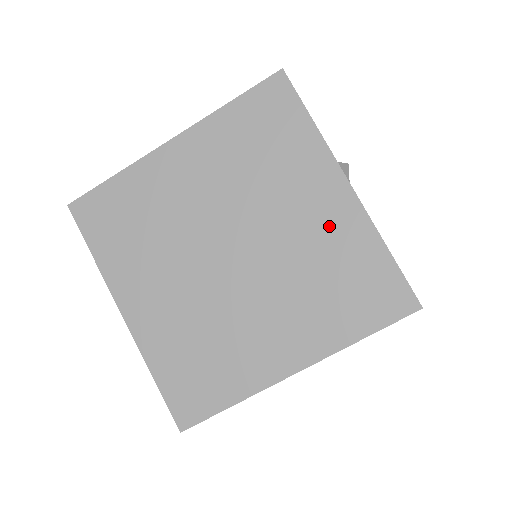
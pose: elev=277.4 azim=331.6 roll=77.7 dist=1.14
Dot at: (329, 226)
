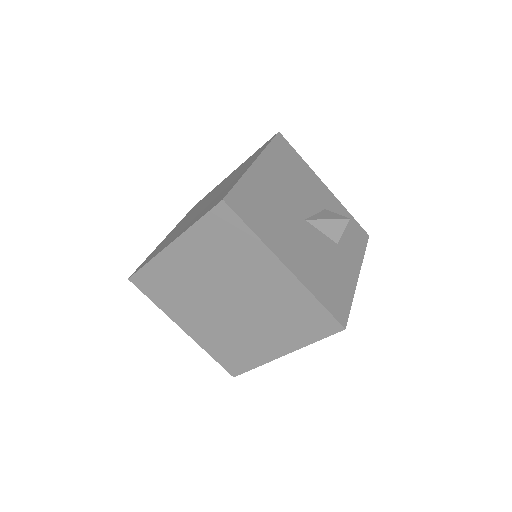
Dot at: (234, 180)
